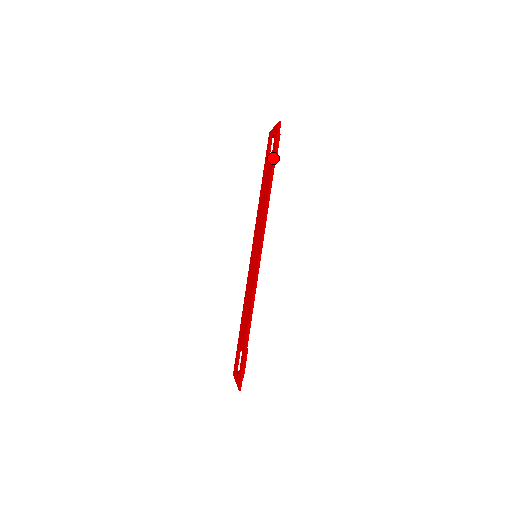
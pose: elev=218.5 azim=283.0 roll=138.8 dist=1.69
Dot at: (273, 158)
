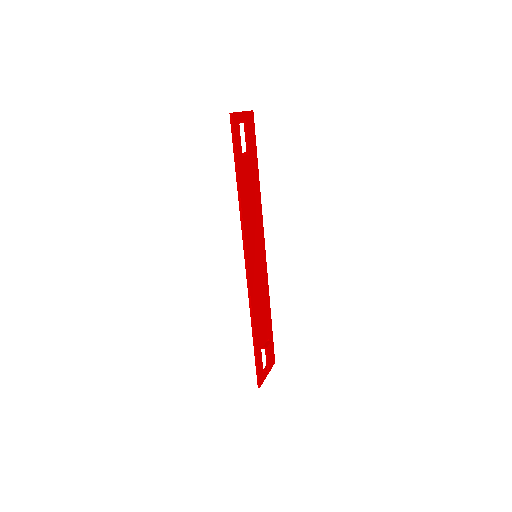
Dot at: (234, 157)
